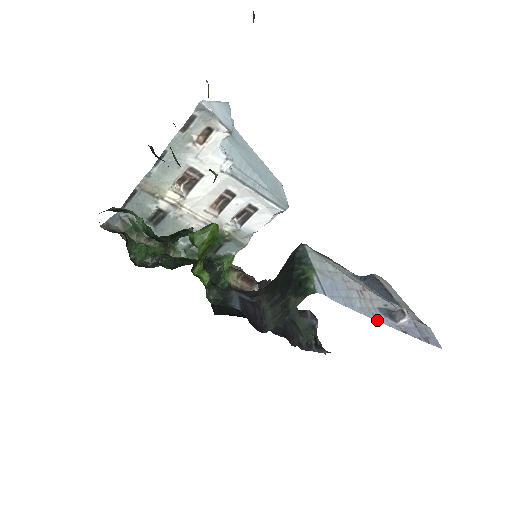
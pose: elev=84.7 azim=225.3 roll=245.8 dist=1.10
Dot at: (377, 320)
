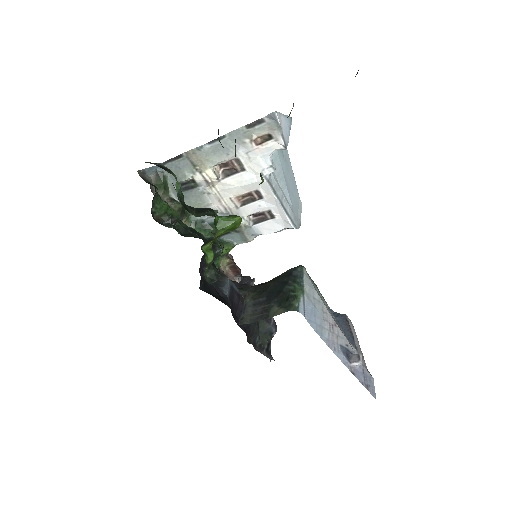
Dot at: (336, 354)
